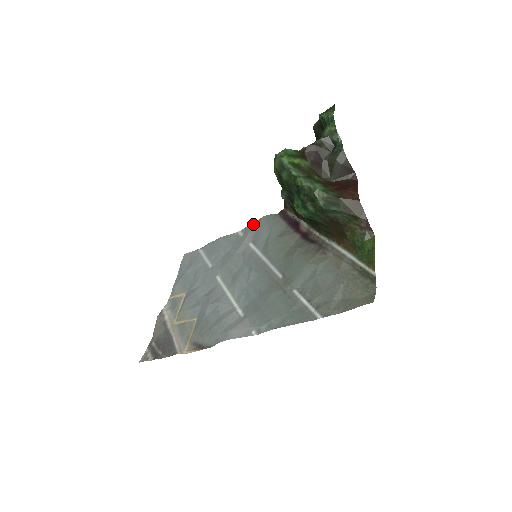
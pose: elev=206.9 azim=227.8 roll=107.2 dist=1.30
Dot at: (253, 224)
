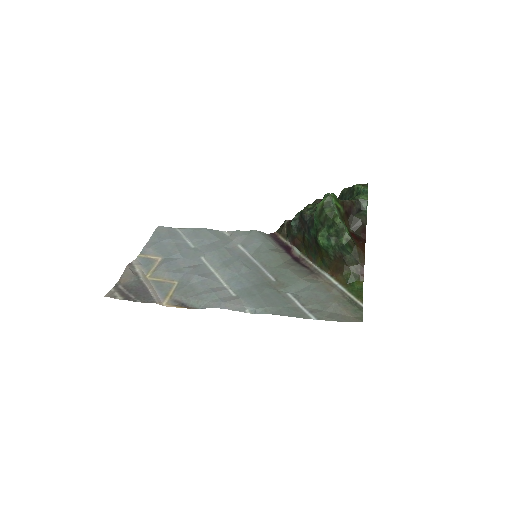
Dot at: (243, 232)
